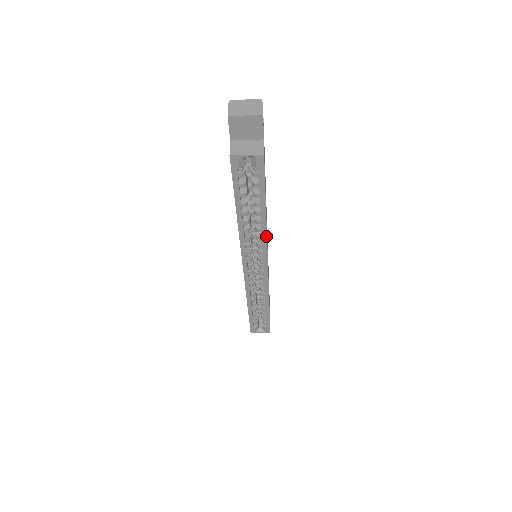
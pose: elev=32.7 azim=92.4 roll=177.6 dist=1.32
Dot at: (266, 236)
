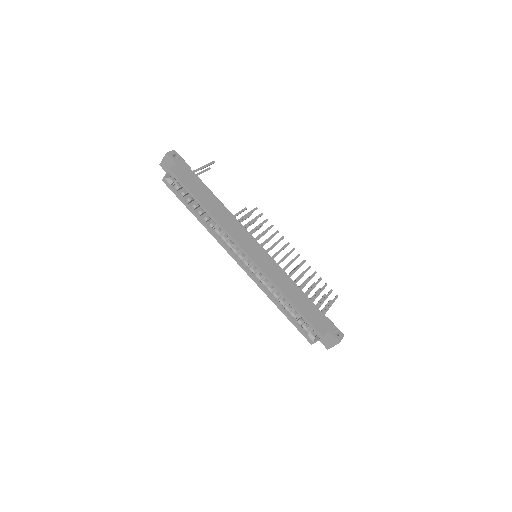
Dot at: (219, 223)
